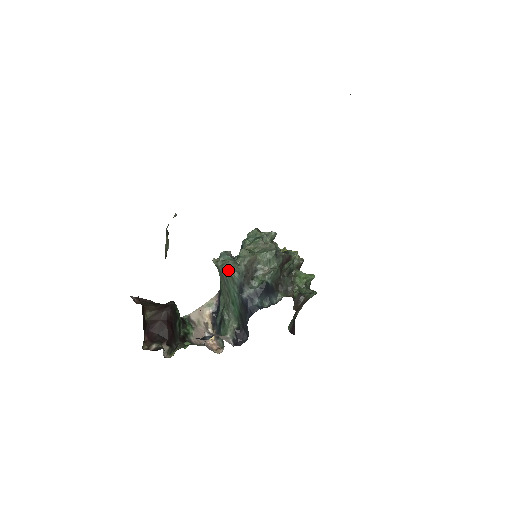
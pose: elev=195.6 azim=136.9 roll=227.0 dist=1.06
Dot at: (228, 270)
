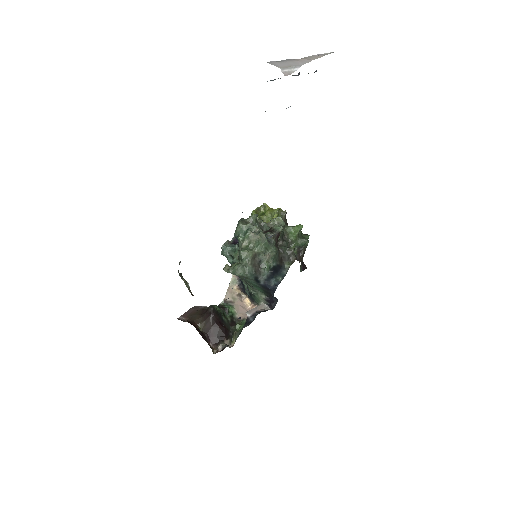
Dot at: (241, 275)
